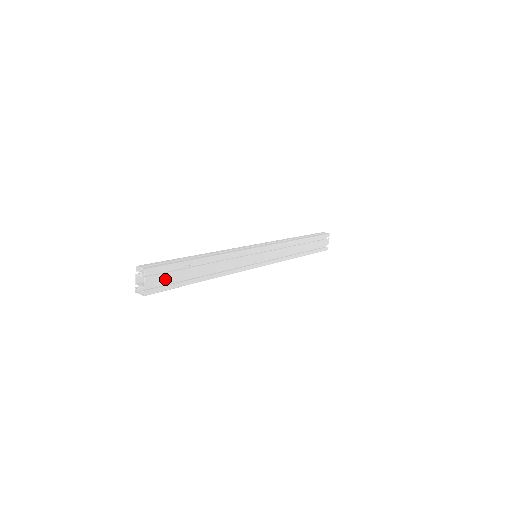
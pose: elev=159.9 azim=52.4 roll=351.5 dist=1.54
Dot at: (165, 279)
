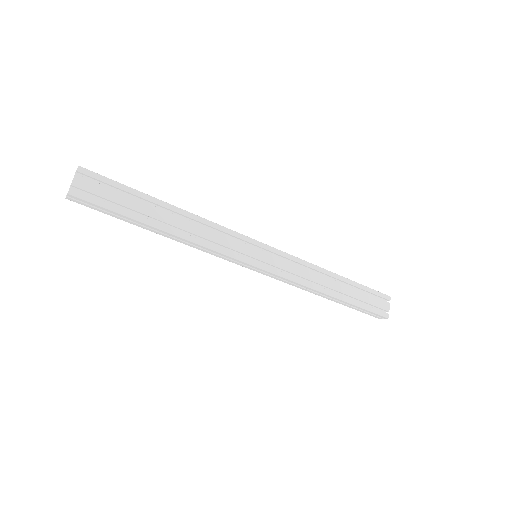
Dot at: (104, 193)
